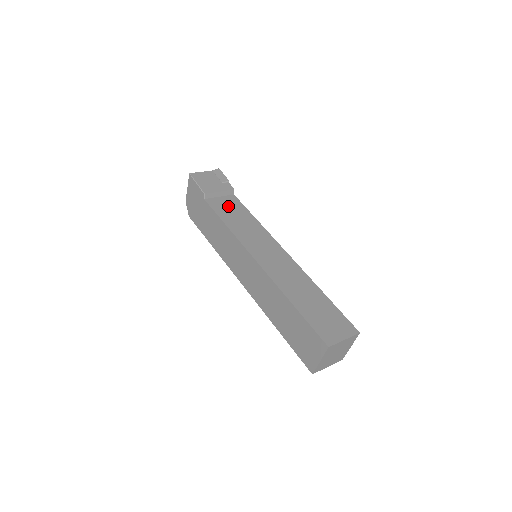
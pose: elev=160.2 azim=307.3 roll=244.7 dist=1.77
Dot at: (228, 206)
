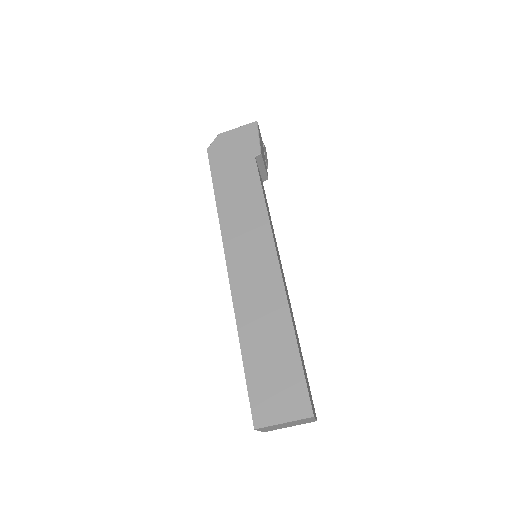
Dot at: occluded
